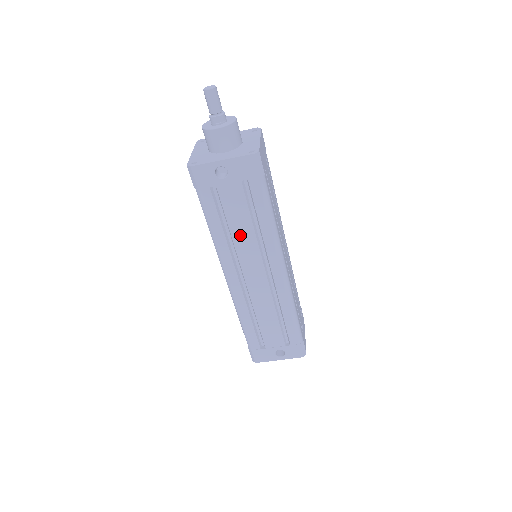
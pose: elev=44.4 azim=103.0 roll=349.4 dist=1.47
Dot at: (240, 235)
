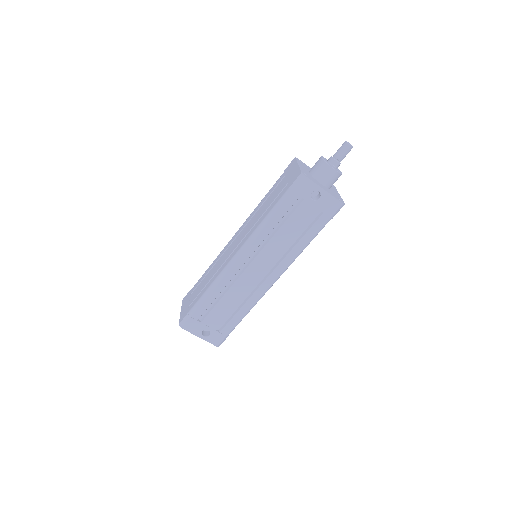
Dot at: (280, 238)
